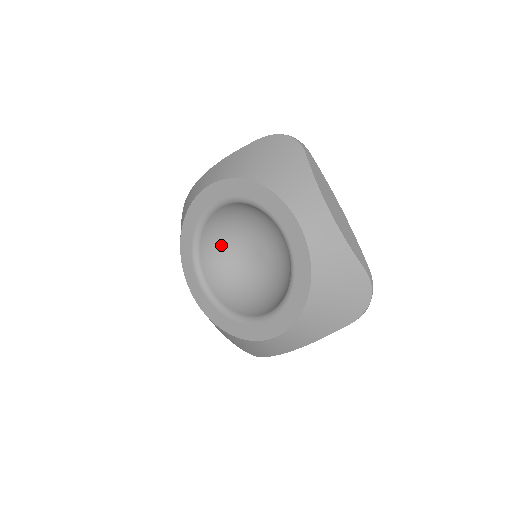
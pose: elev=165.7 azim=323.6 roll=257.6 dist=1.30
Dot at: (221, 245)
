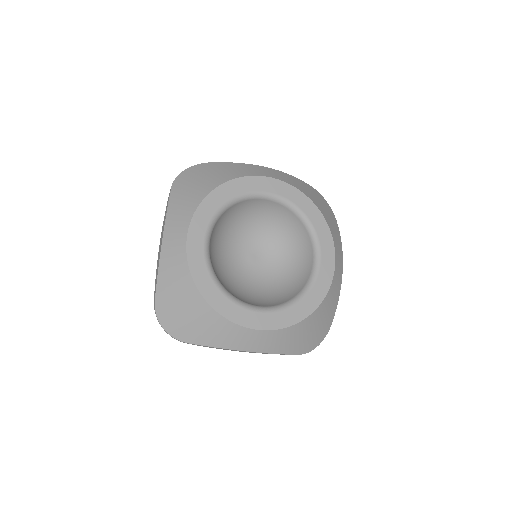
Dot at: (228, 282)
